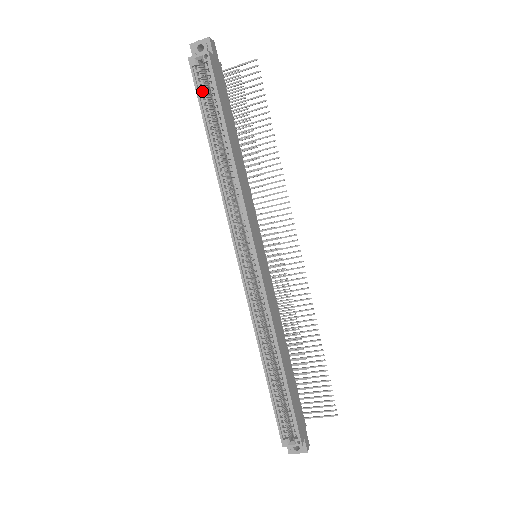
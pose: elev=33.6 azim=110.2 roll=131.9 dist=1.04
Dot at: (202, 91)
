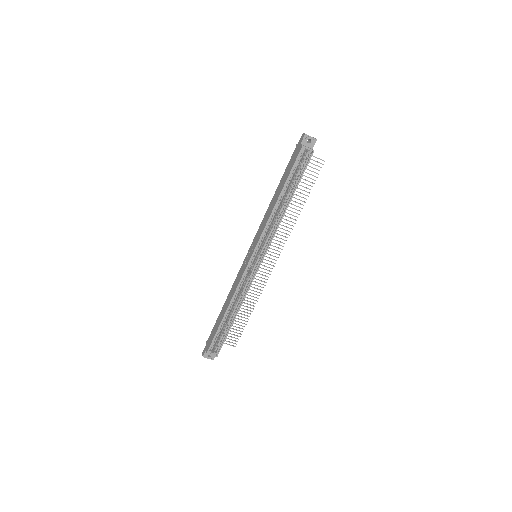
Dot at: (295, 164)
